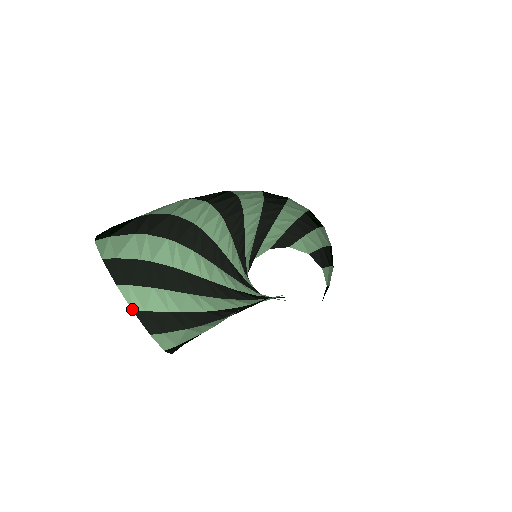
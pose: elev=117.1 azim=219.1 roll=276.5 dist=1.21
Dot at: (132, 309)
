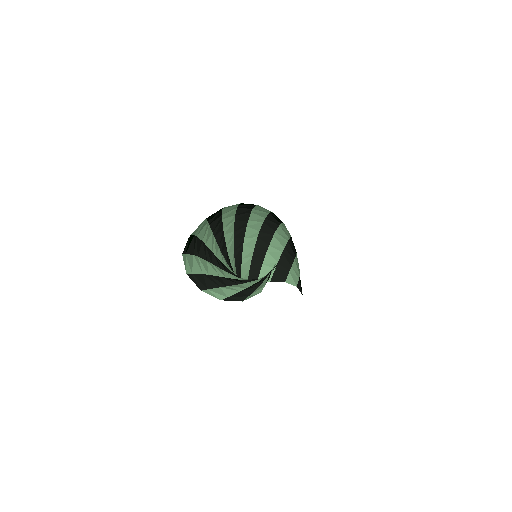
Dot at: occluded
